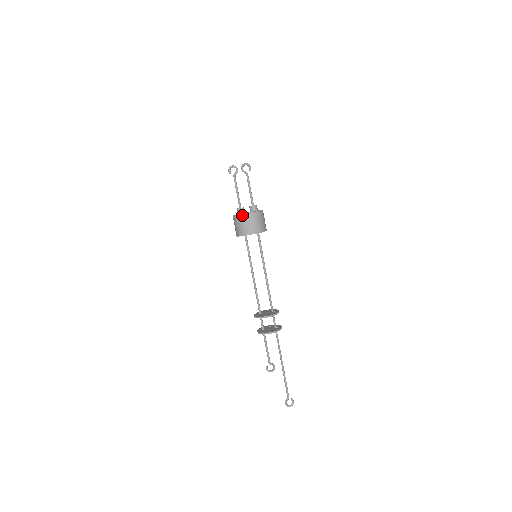
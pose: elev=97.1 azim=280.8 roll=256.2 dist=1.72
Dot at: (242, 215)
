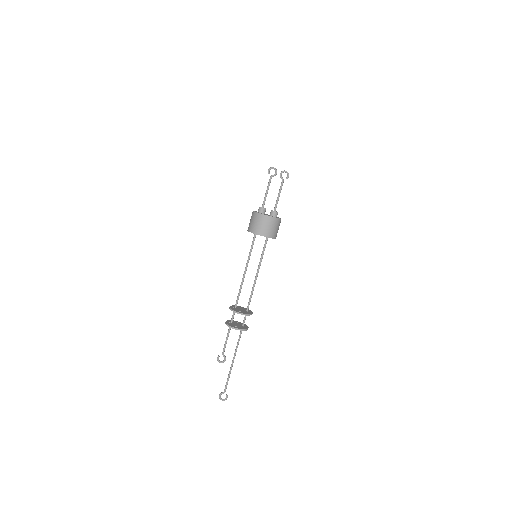
Dot at: (261, 215)
